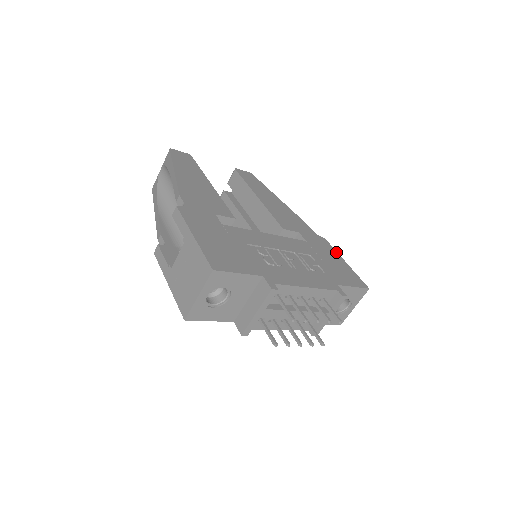
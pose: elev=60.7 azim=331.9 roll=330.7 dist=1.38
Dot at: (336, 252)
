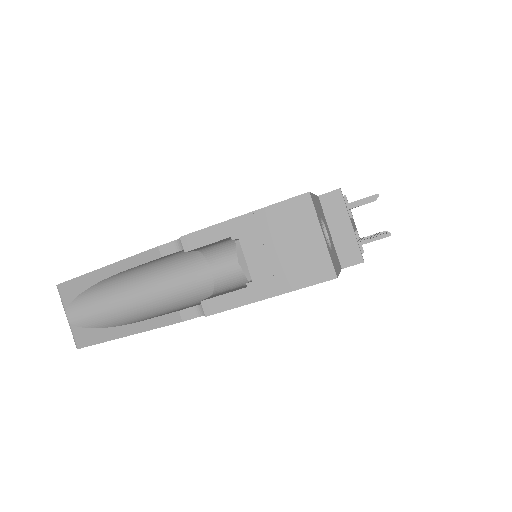
Dot at: occluded
